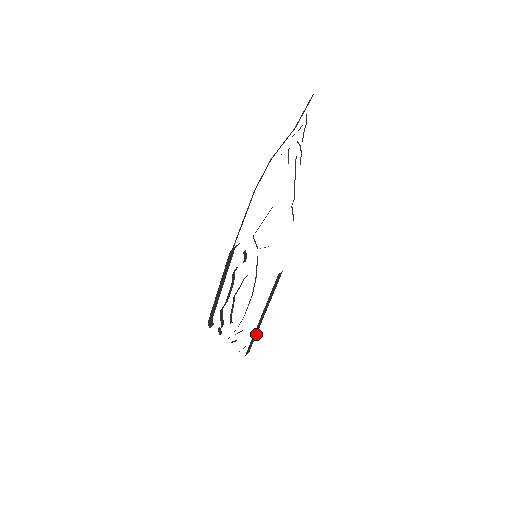
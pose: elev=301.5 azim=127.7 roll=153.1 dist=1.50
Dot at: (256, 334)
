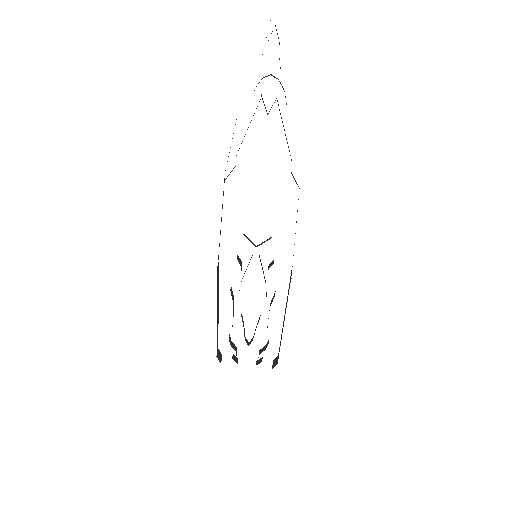
Dot at: occluded
